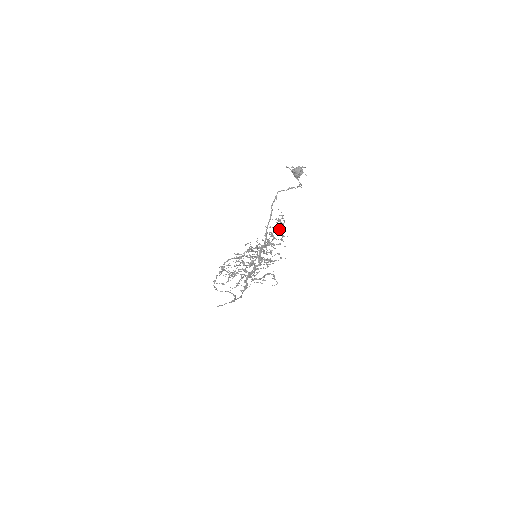
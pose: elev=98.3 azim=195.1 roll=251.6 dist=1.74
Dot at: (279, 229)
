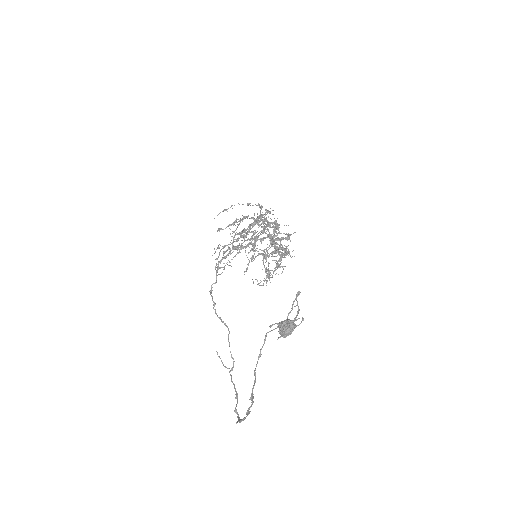
Dot at: (280, 261)
